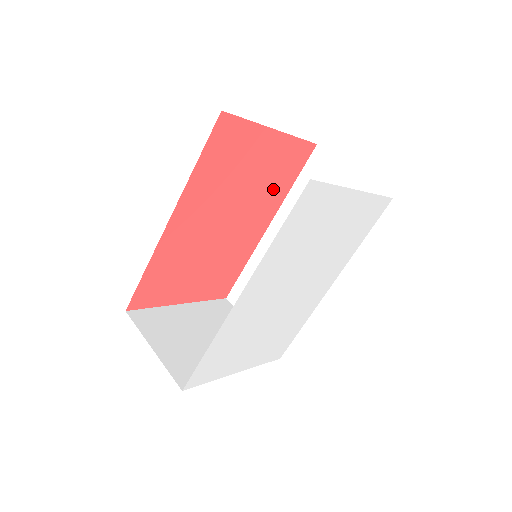
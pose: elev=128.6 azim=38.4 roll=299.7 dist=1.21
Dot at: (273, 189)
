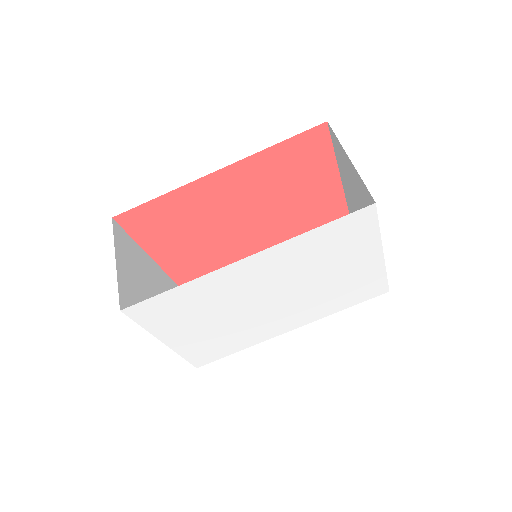
Dot at: (296, 224)
